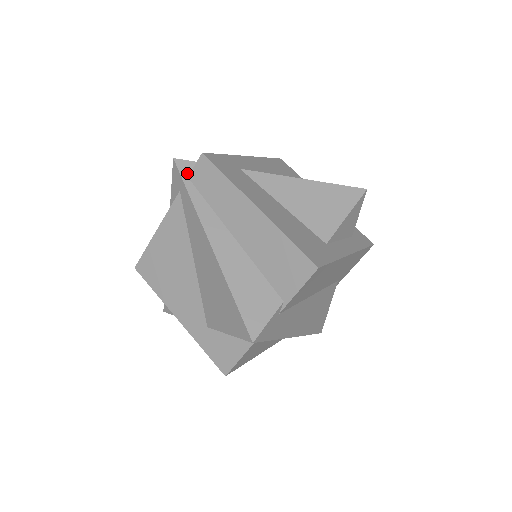
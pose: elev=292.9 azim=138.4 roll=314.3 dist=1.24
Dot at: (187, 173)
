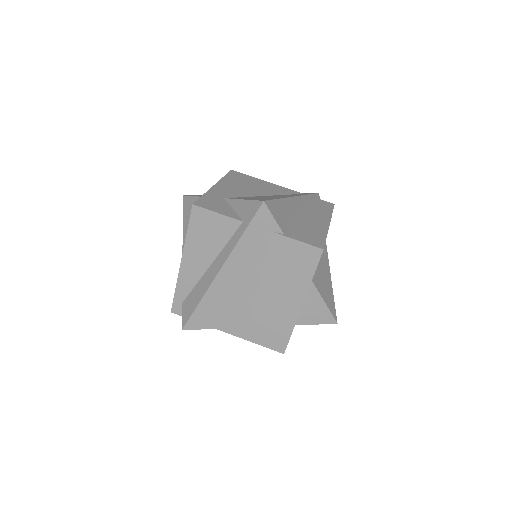
Dot at: (316, 198)
